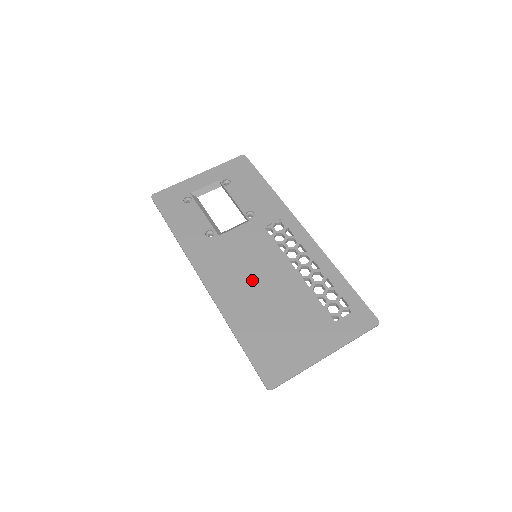
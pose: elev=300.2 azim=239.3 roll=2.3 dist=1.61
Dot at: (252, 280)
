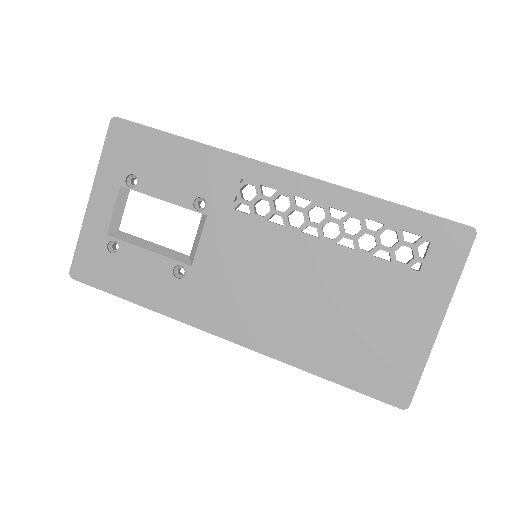
Dot at: (279, 294)
